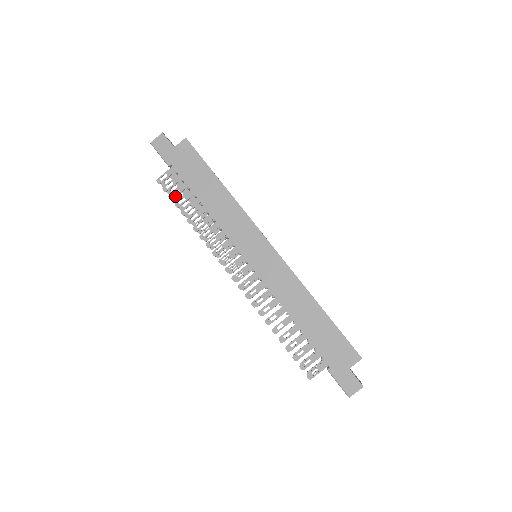
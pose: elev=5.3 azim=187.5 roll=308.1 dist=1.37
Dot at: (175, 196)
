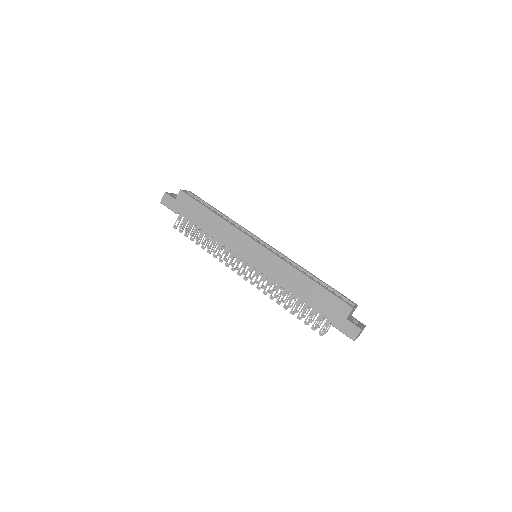
Dot at: (188, 234)
